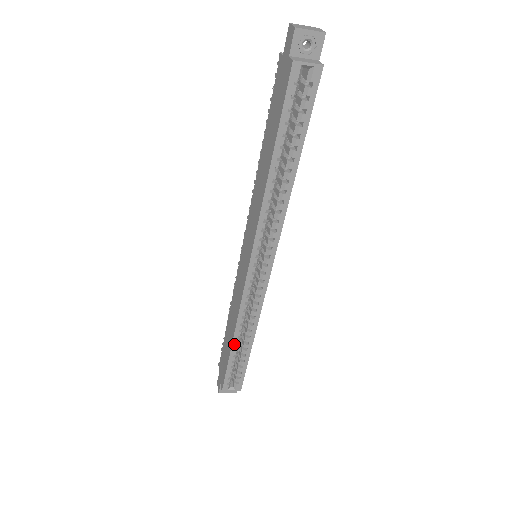
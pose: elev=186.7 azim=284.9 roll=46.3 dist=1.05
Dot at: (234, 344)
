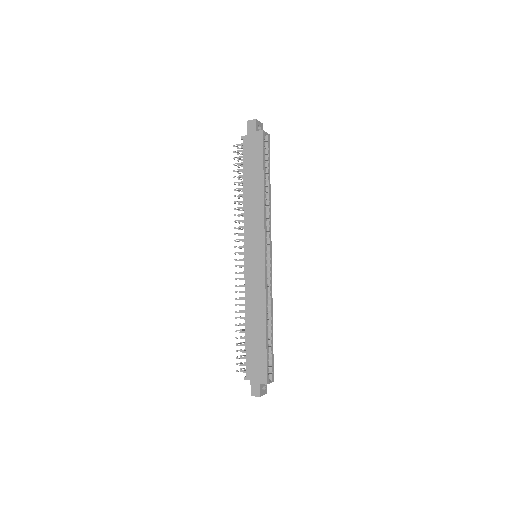
Dot at: (267, 327)
